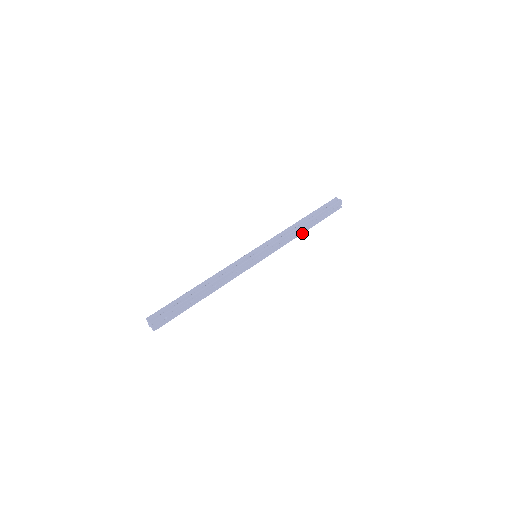
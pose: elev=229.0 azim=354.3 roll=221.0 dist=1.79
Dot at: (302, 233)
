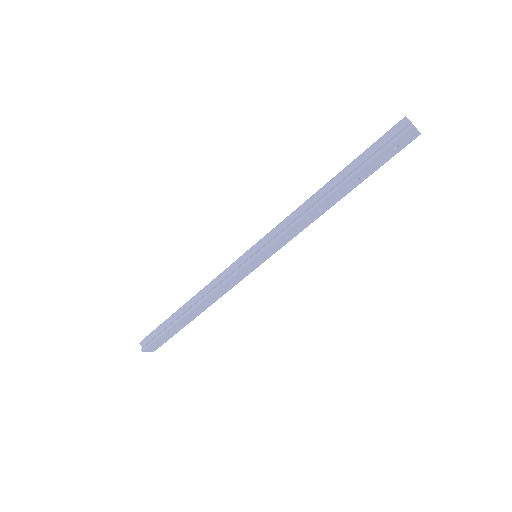
Dot at: (333, 204)
